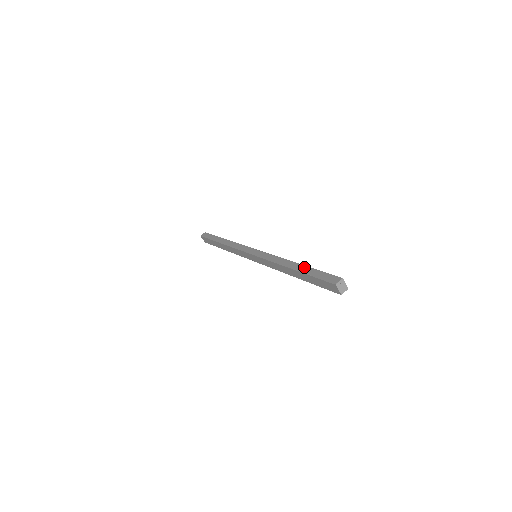
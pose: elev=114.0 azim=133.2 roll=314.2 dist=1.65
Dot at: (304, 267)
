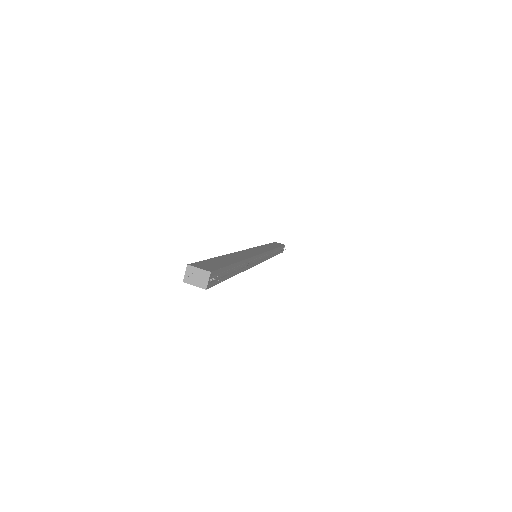
Dot at: occluded
